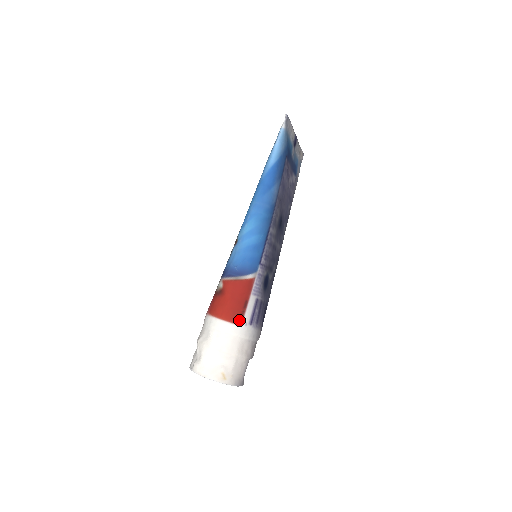
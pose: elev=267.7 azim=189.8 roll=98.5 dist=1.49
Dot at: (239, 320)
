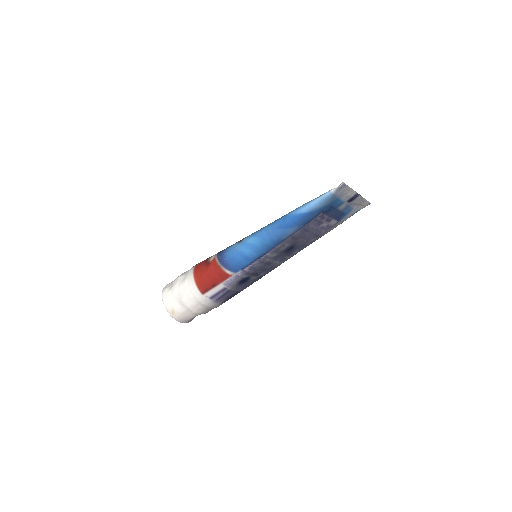
Dot at: (204, 291)
